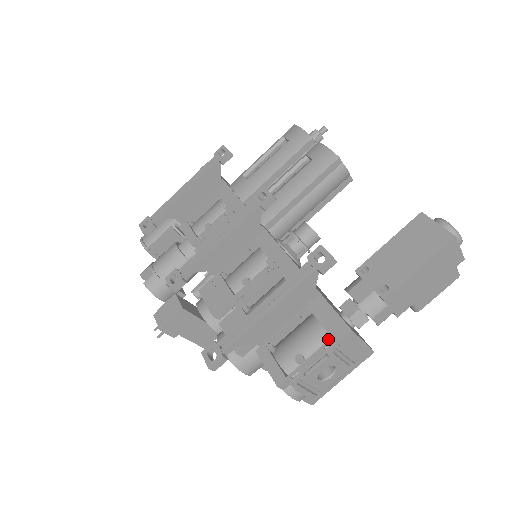
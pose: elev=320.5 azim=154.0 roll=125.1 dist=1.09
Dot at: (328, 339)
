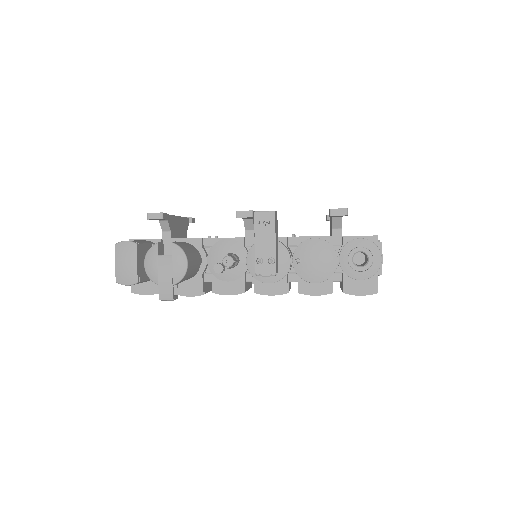
Dot at: occluded
